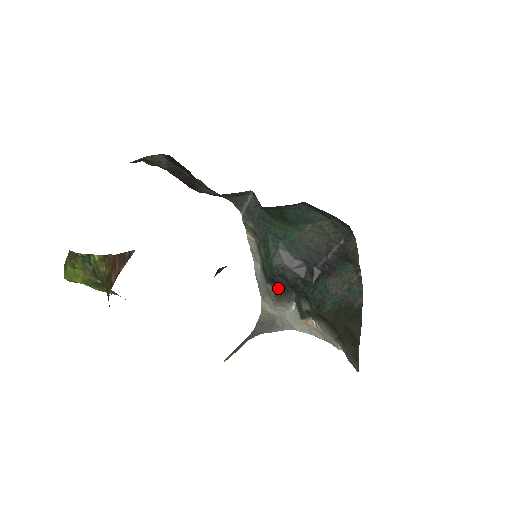
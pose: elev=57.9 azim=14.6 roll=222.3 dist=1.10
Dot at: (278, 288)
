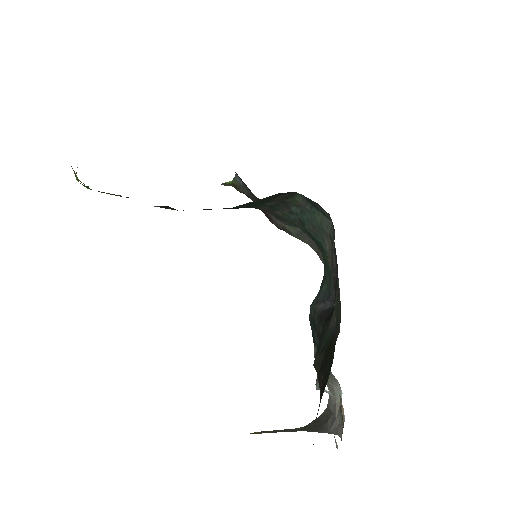
Dot at: (315, 346)
